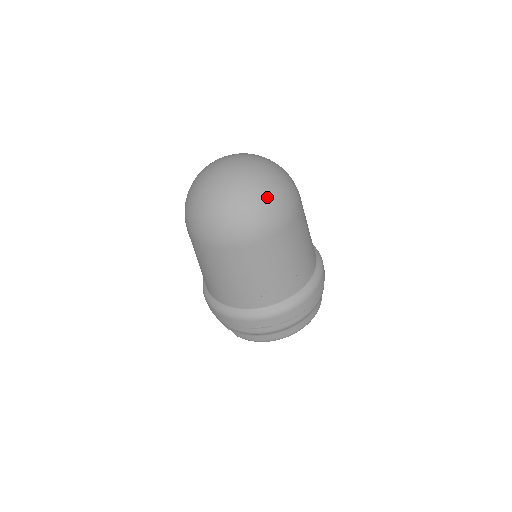
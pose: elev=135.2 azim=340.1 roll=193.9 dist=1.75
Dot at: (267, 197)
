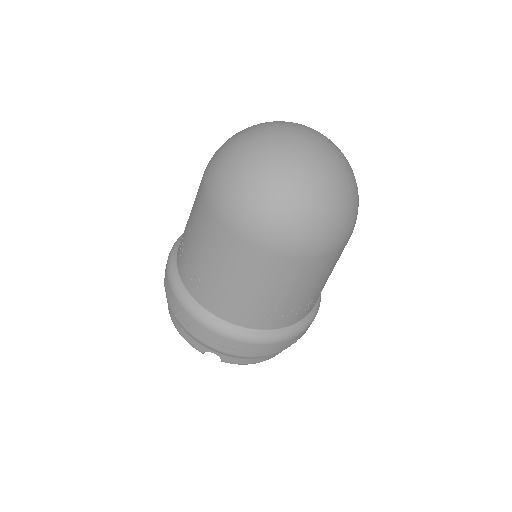
Dot at: (357, 192)
